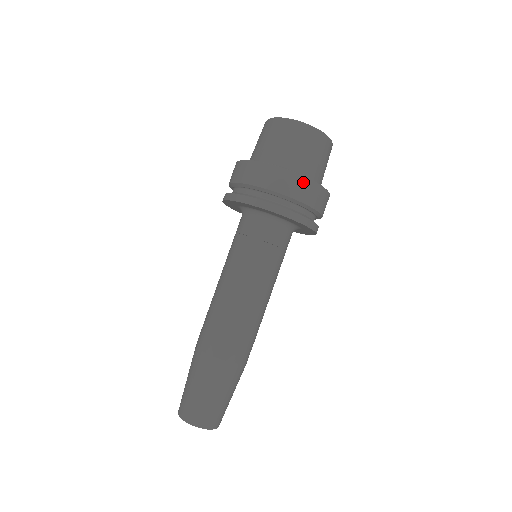
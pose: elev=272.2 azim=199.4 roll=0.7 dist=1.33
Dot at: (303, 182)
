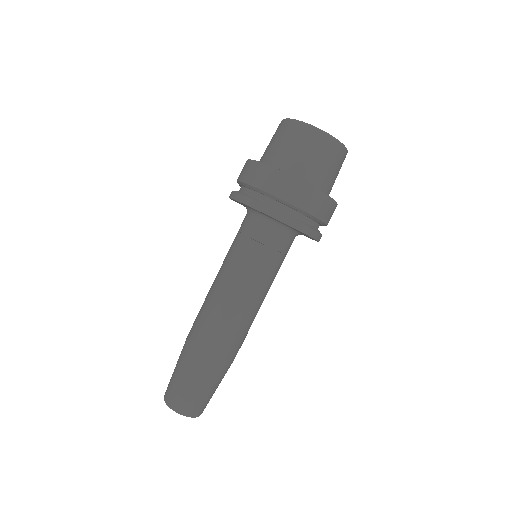
Dot at: (315, 194)
